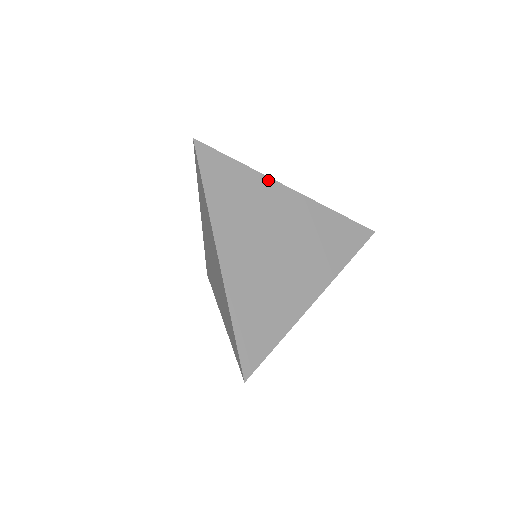
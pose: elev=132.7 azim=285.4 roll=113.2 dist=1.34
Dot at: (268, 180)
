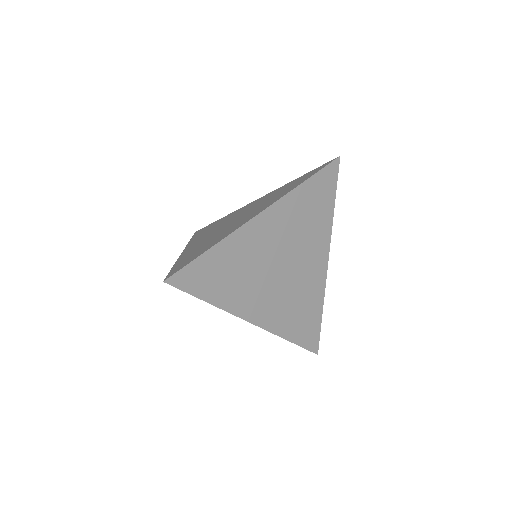
Dot at: (239, 232)
